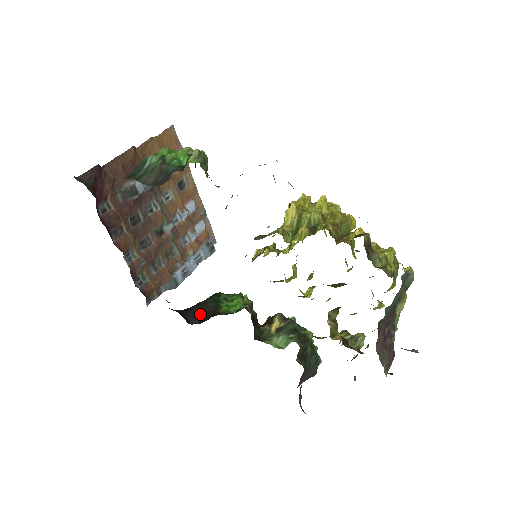
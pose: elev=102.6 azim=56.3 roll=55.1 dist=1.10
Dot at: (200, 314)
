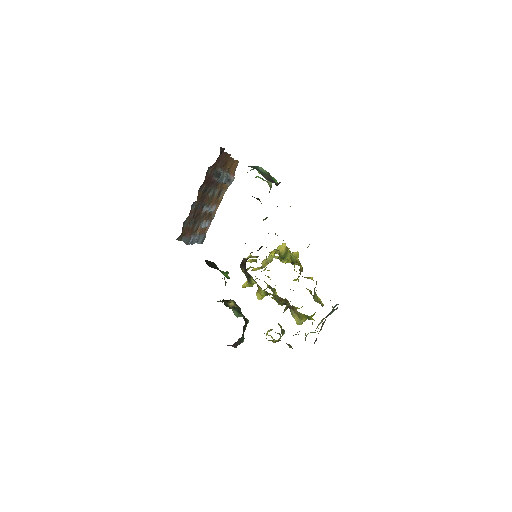
Dot at: (210, 265)
